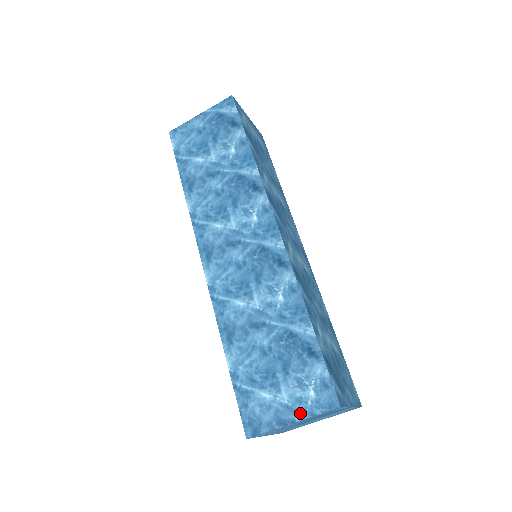
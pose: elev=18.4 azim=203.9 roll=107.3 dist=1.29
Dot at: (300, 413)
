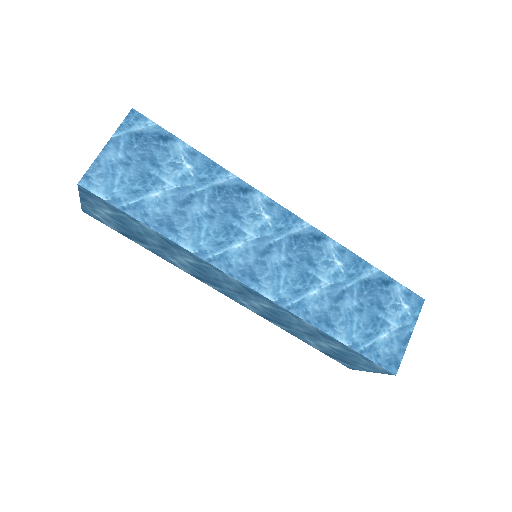
Dot at: (410, 326)
